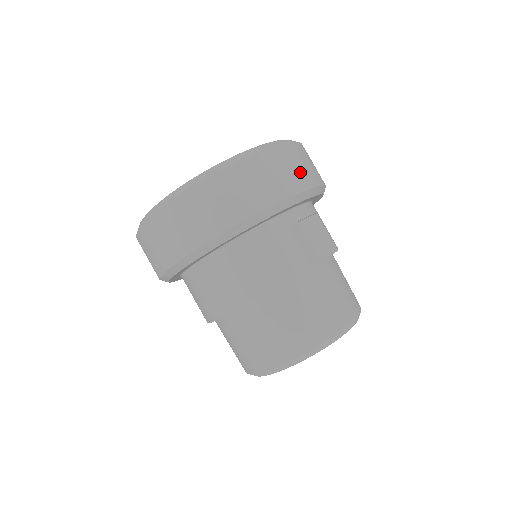
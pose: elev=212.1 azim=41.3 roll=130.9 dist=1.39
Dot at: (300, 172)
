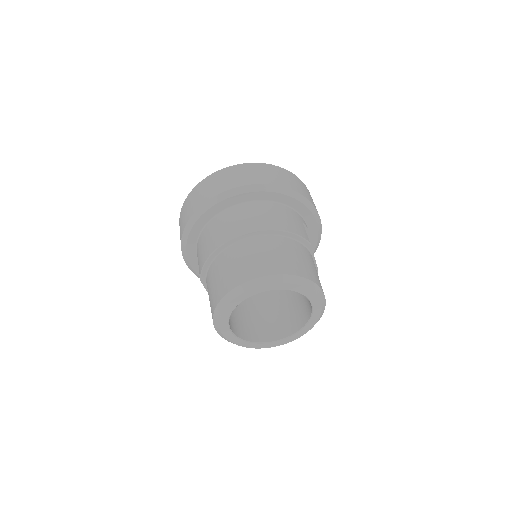
Dot at: occluded
